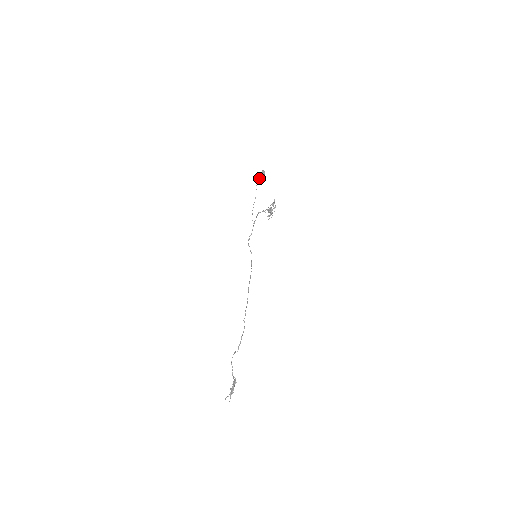
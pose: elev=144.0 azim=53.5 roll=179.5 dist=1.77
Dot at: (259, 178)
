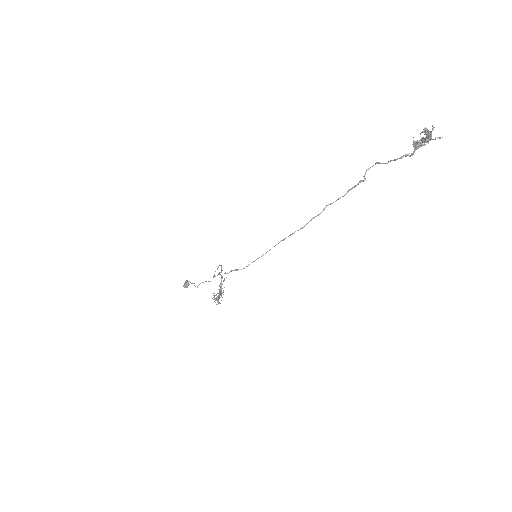
Dot at: (184, 284)
